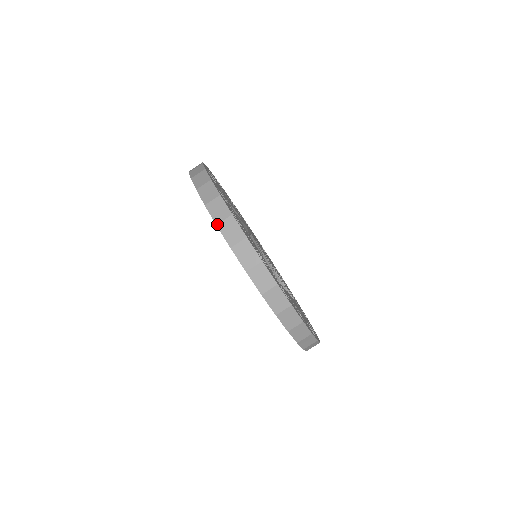
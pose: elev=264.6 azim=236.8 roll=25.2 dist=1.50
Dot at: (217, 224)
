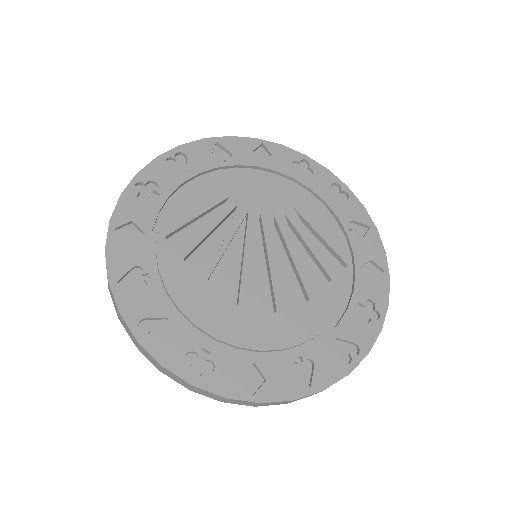
Dot at: (136, 346)
